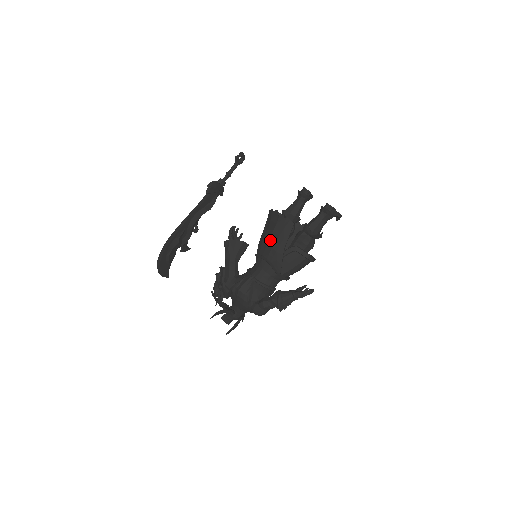
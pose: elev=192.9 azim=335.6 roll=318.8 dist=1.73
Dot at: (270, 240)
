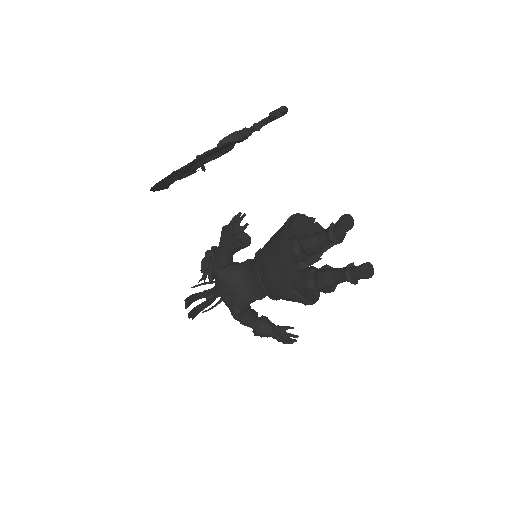
Dot at: (269, 269)
